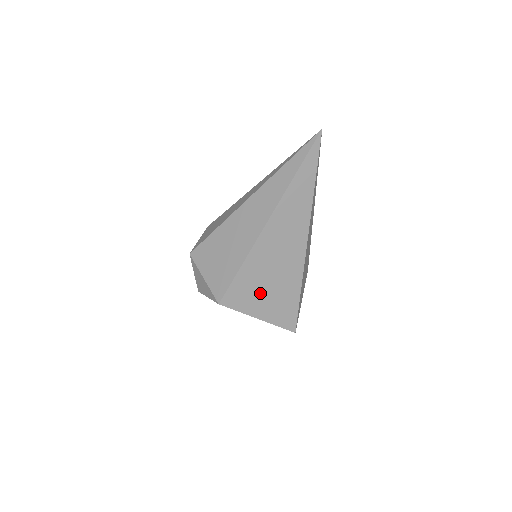
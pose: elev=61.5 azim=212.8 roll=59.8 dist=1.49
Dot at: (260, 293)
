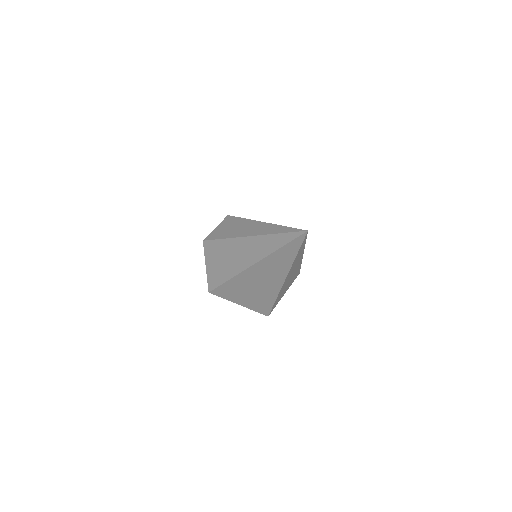
Dot at: (241, 295)
